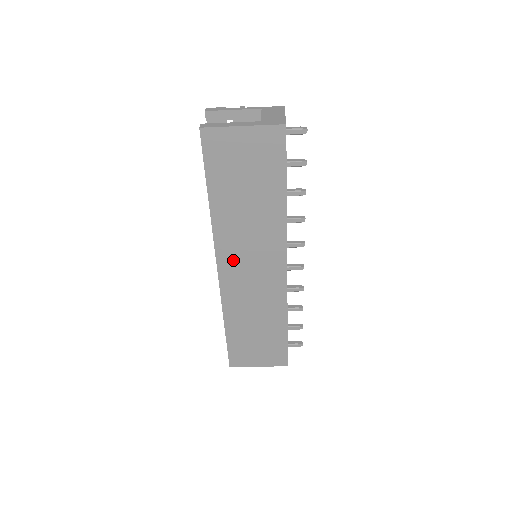
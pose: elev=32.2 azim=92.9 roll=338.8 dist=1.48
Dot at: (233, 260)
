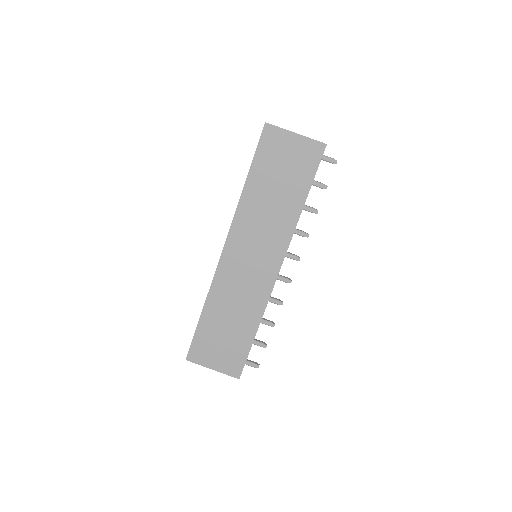
Dot at: (240, 244)
